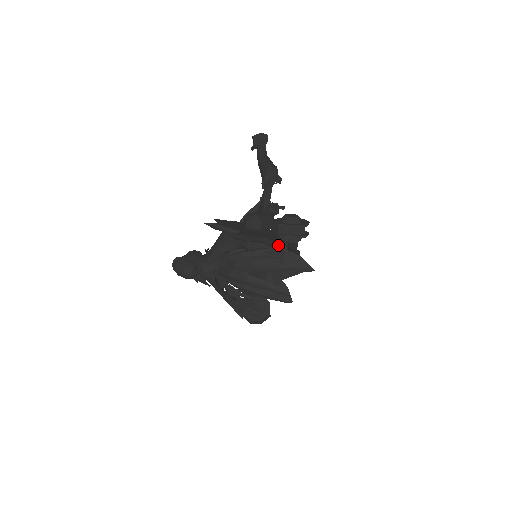
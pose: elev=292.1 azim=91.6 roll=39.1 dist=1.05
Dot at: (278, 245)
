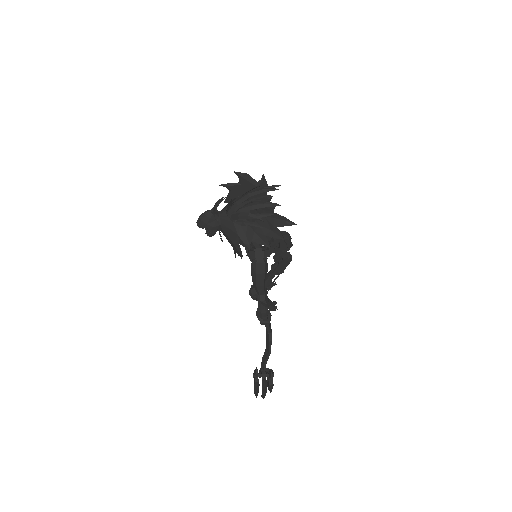
Dot at: (266, 182)
